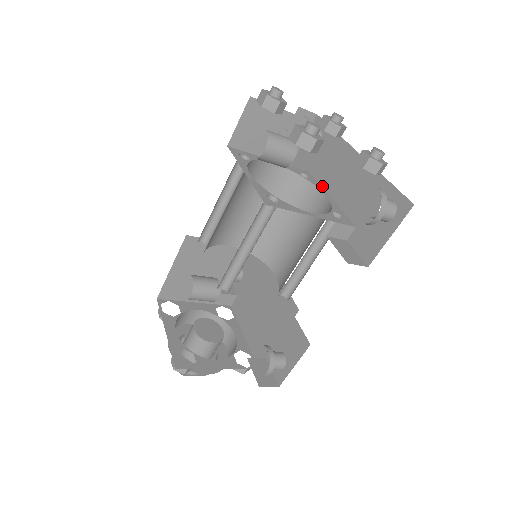
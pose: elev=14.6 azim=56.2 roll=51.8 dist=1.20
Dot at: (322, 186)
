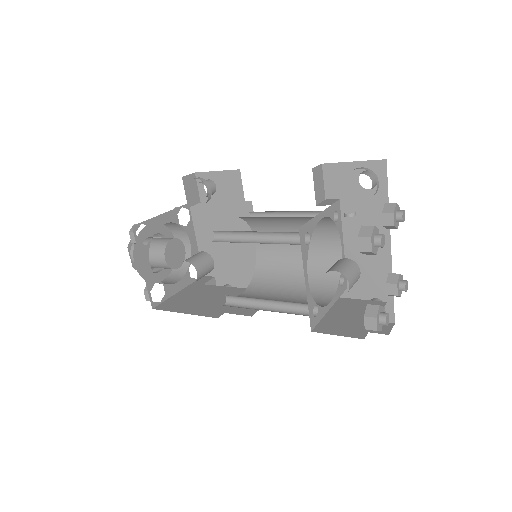
Dot at: (343, 228)
